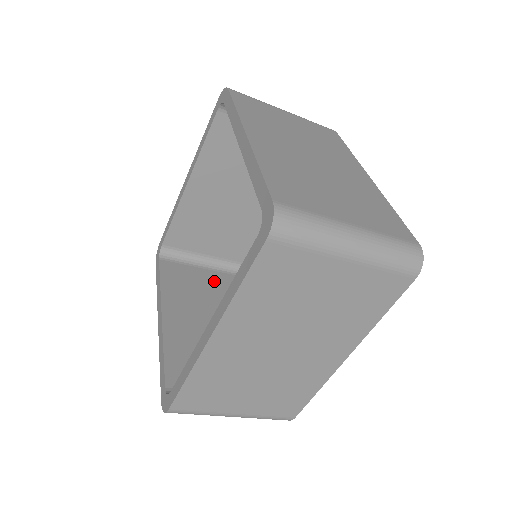
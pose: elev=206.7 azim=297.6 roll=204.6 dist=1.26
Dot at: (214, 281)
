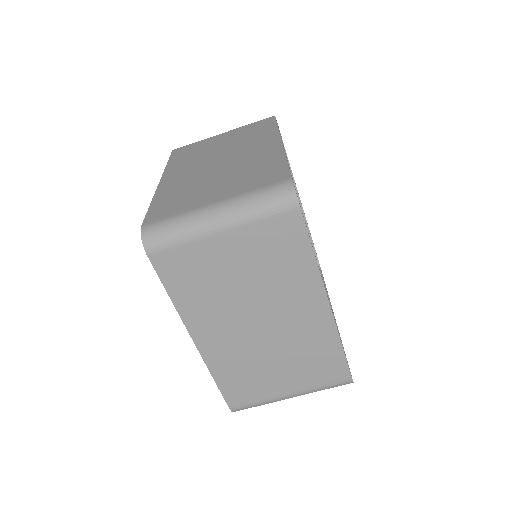
Dot at: occluded
